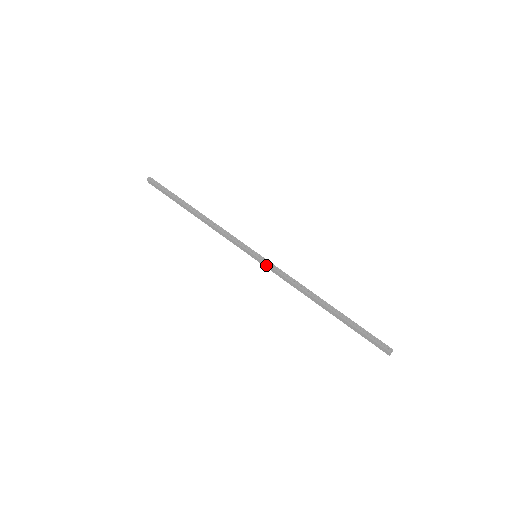
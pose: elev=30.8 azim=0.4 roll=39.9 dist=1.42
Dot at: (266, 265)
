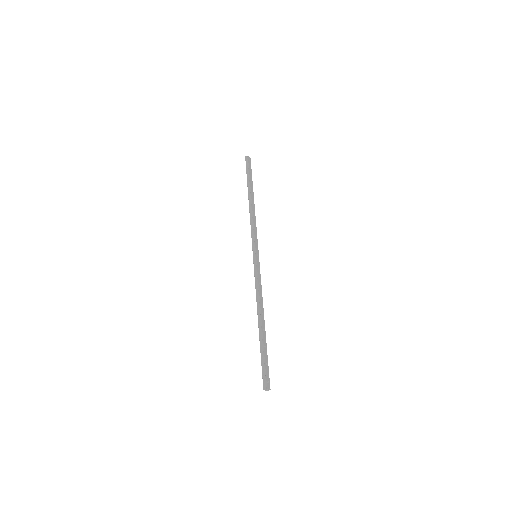
Dot at: (255, 267)
